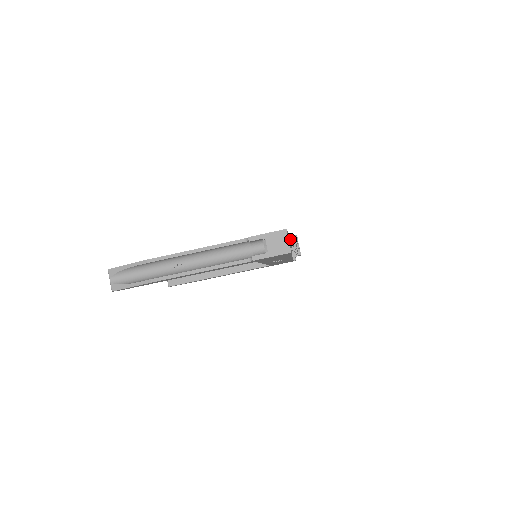
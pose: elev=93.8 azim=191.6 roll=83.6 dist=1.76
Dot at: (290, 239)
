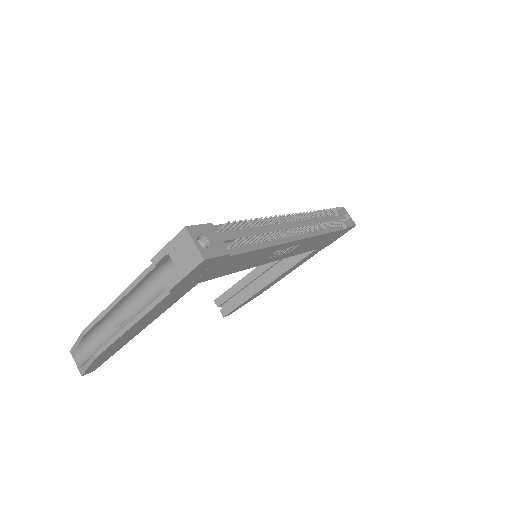
Dot at: (249, 225)
